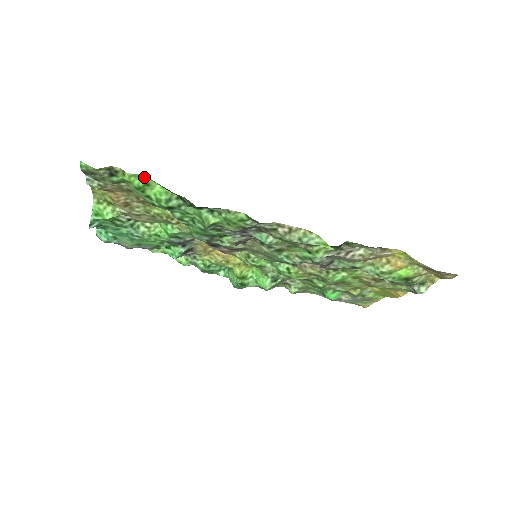
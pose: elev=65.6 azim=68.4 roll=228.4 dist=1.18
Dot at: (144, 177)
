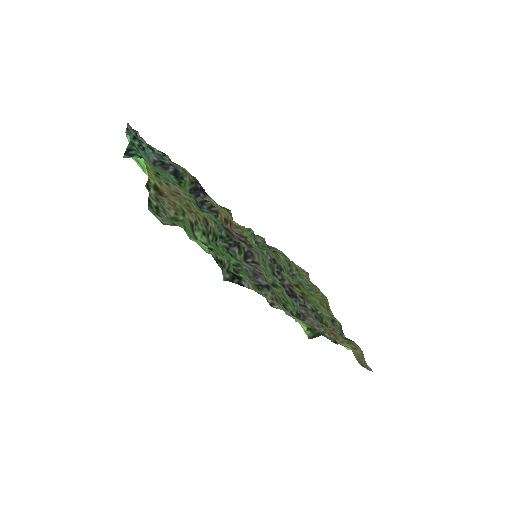
Dot at: (203, 244)
